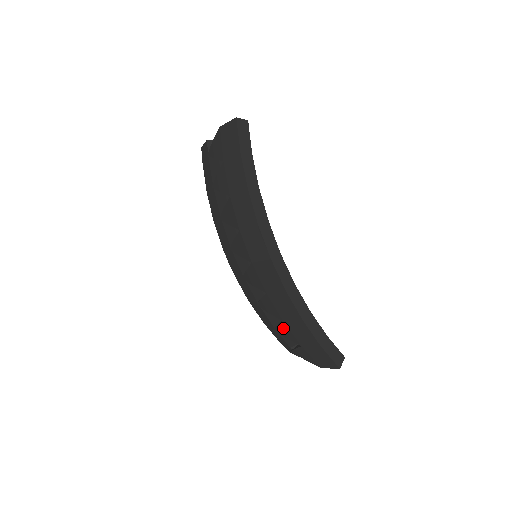
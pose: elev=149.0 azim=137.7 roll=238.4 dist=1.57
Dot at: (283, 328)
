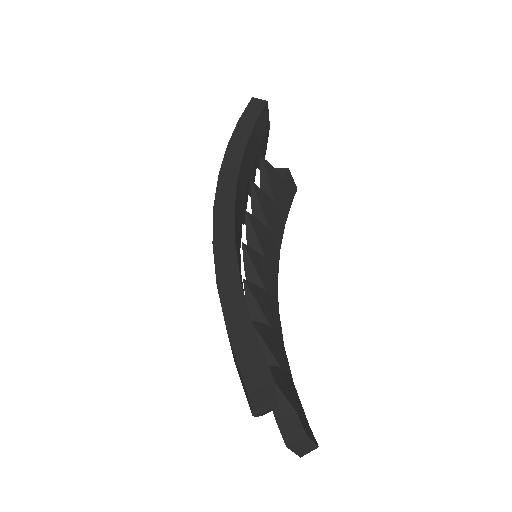
Dot at: occluded
